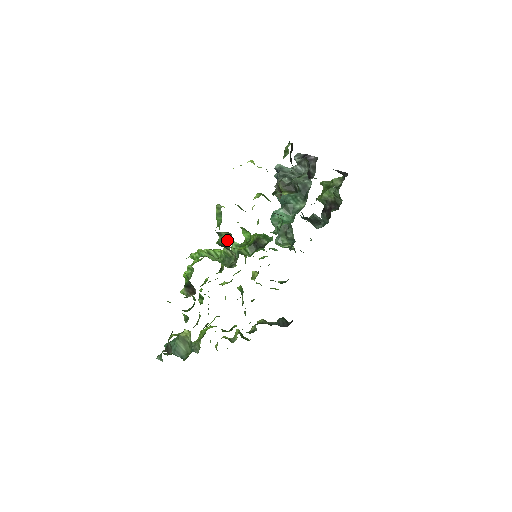
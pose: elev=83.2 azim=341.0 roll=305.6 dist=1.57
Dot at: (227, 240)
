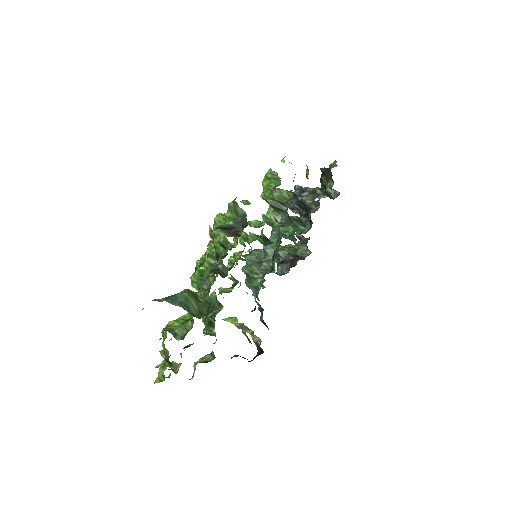
Dot at: (285, 199)
